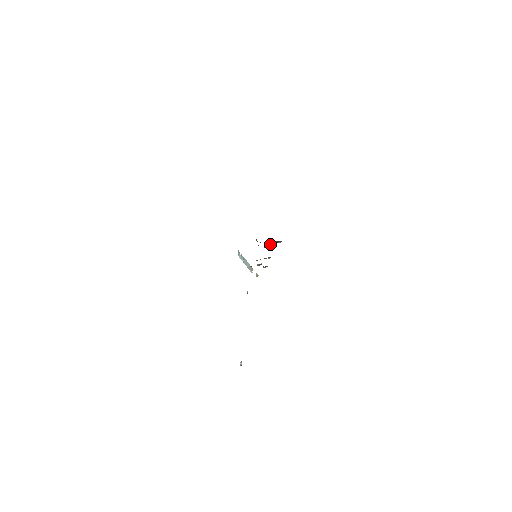
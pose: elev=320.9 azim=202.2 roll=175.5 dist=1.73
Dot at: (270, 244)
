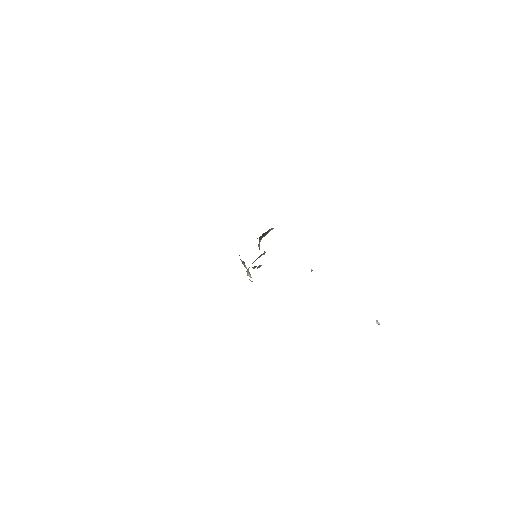
Dot at: occluded
